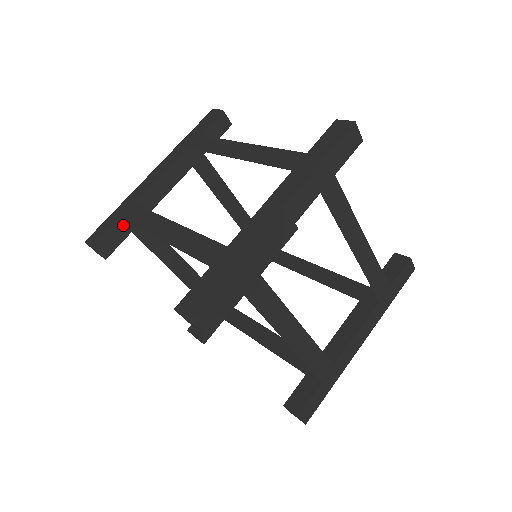
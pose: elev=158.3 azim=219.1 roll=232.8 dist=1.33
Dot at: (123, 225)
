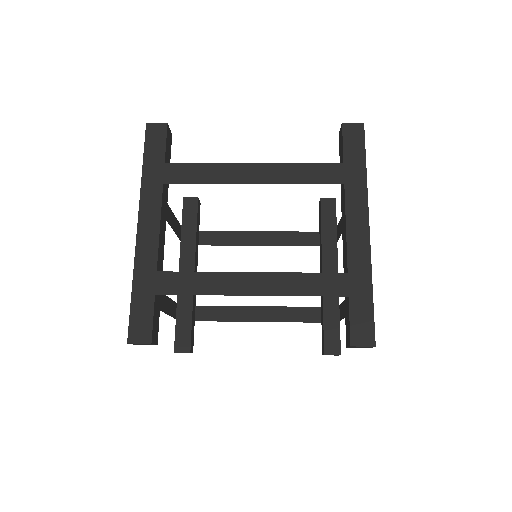
Dot at: (157, 300)
